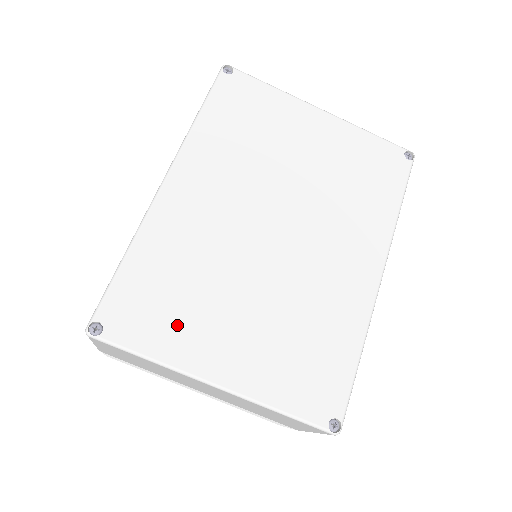
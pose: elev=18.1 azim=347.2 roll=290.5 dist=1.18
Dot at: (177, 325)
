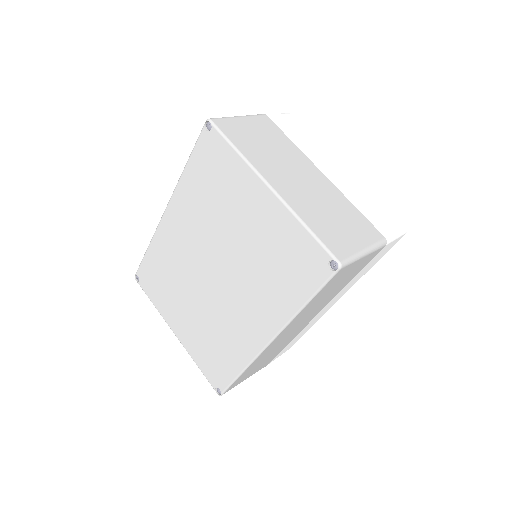
Dot at: (163, 297)
